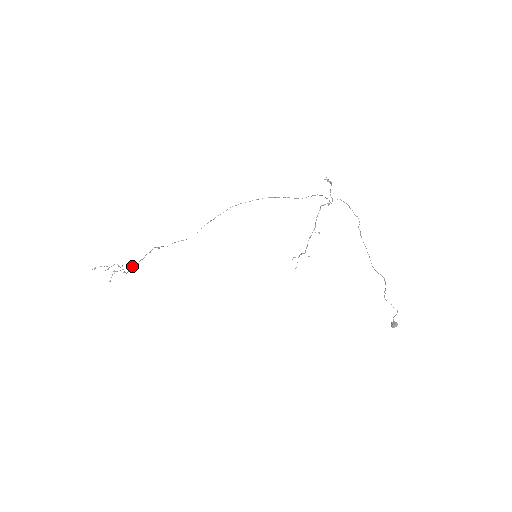
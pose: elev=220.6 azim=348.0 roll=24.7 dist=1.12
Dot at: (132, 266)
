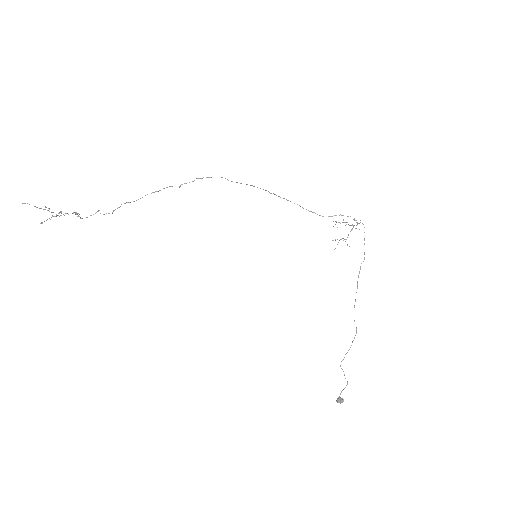
Dot at: occluded
